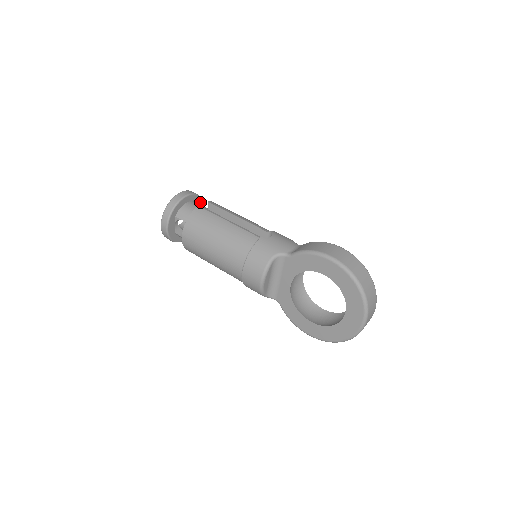
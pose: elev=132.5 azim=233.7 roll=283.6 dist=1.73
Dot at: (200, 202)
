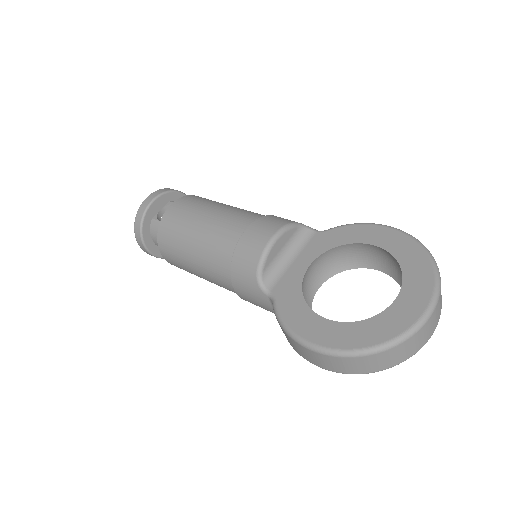
Dot at: occluded
